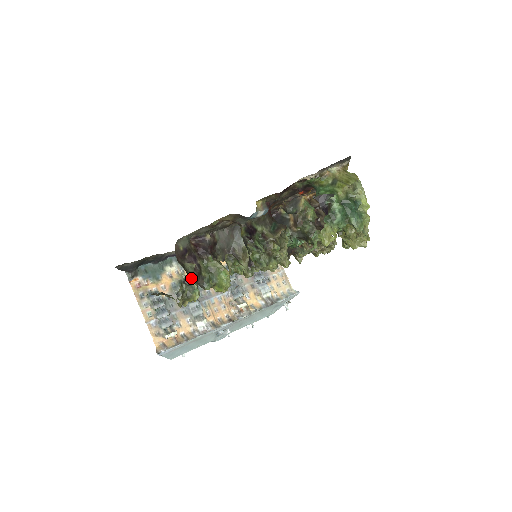
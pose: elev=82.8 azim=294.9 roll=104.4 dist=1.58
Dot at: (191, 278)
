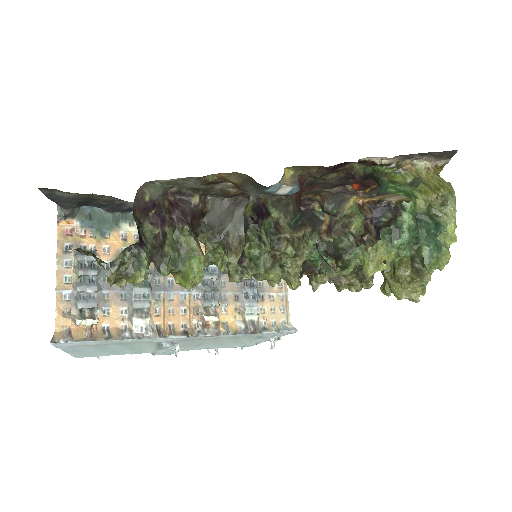
Dot at: (143, 247)
